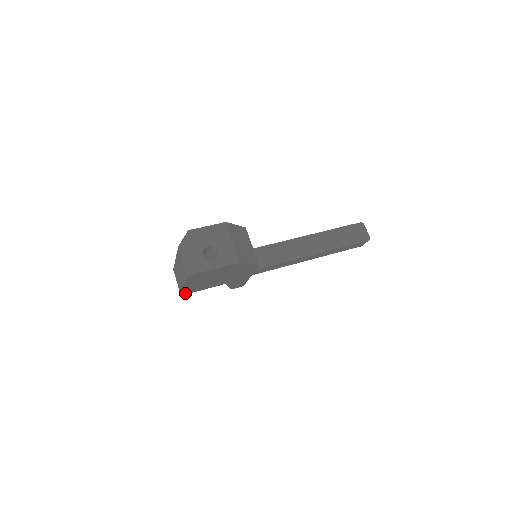
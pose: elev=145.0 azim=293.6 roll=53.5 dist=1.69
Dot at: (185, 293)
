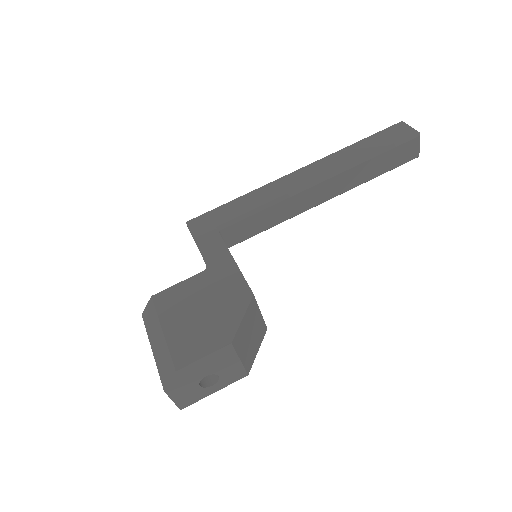
Dot at: occluded
